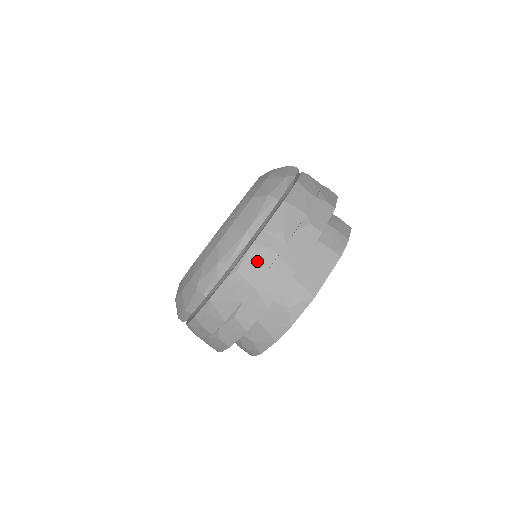
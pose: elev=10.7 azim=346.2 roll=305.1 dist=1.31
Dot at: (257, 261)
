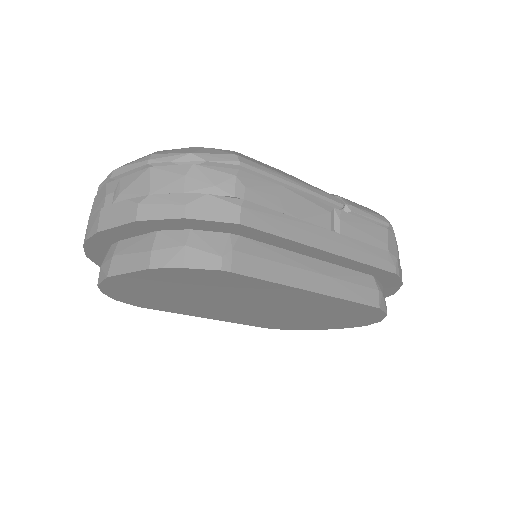
Dot at: (99, 200)
